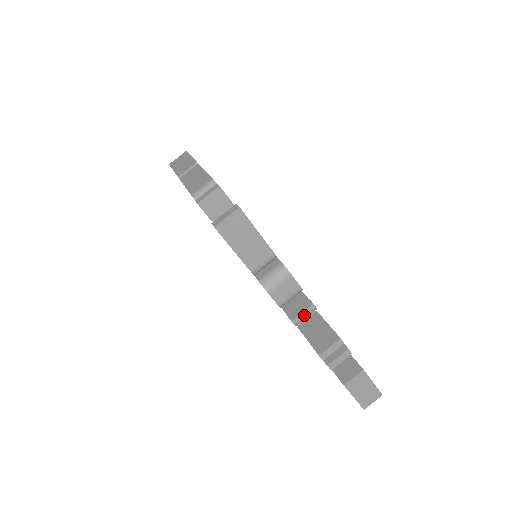
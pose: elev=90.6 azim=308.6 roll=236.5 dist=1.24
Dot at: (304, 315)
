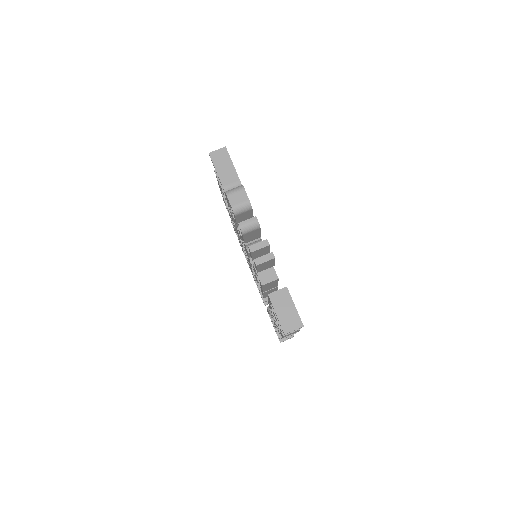
Dot at: (248, 222)
